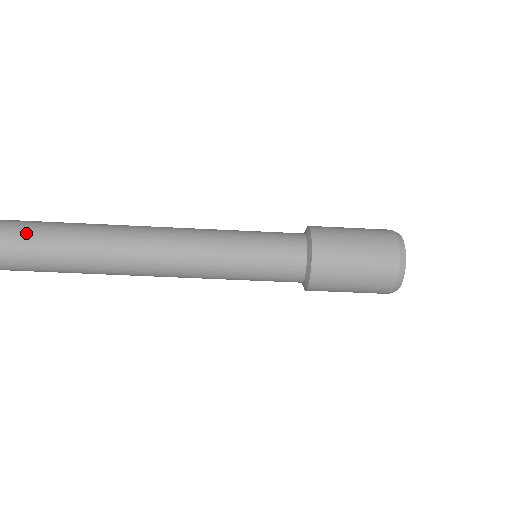
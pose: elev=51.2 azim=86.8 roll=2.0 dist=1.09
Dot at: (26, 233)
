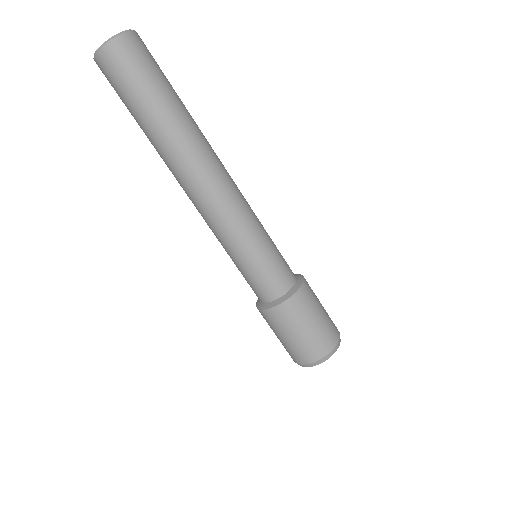
Dot at: (157, 66)
